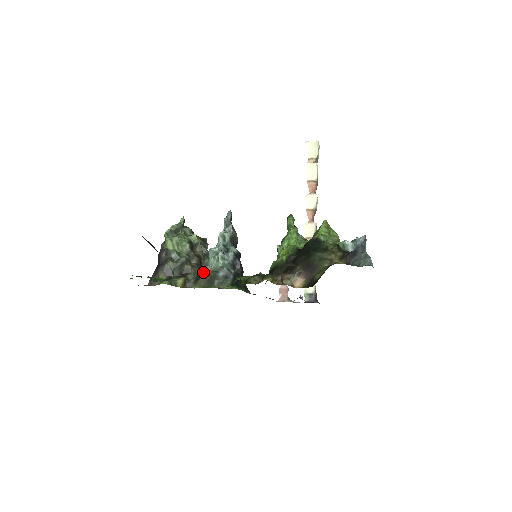
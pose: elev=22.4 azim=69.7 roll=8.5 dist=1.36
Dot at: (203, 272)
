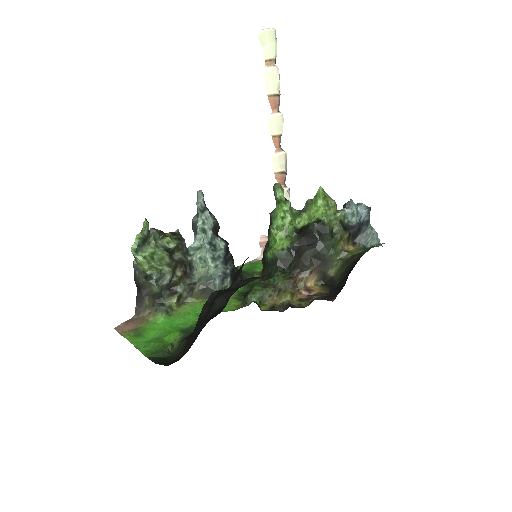
Dot at: (190, 275)
